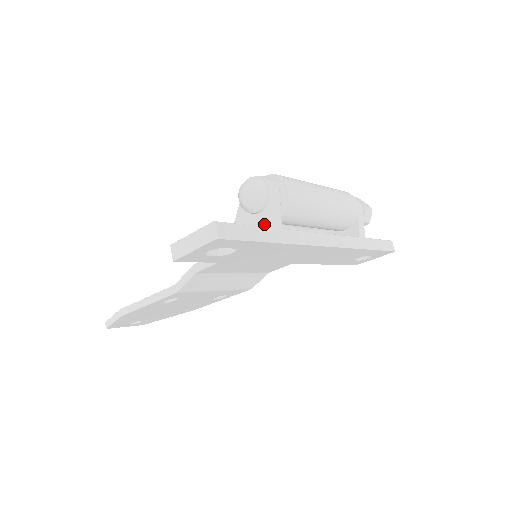
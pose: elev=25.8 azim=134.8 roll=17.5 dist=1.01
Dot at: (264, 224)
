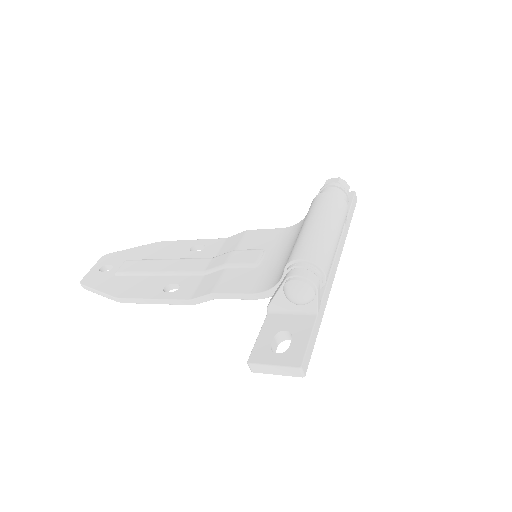
Dot at: (308, 309)
